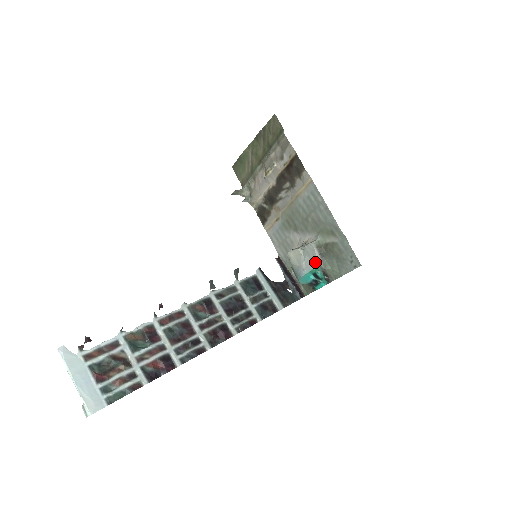
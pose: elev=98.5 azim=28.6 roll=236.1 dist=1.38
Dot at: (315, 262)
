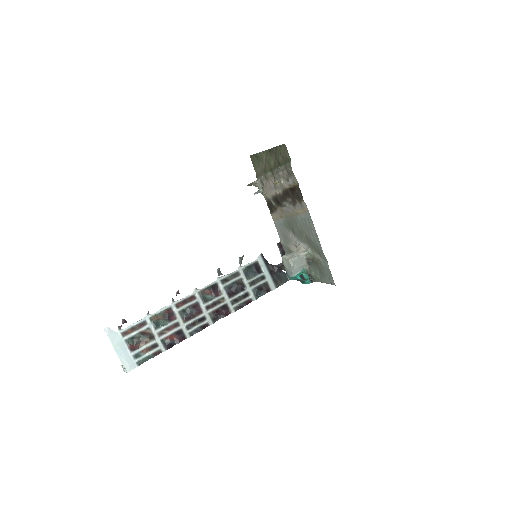
Dot at: (303, 267)
